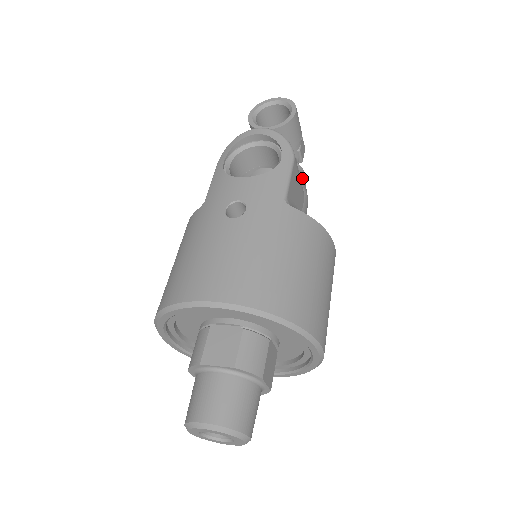
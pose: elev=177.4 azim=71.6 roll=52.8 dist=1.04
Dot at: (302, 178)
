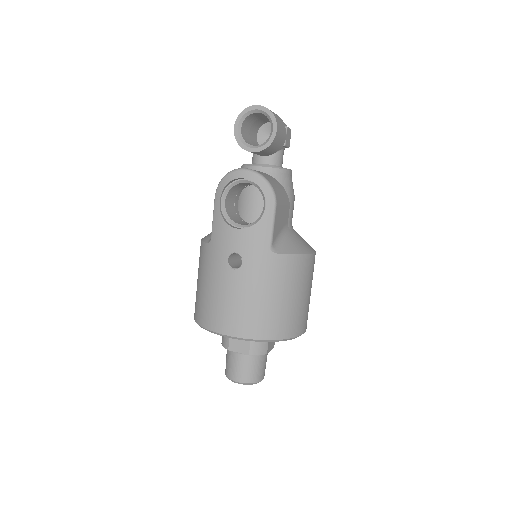
Dot at: (288, 183)
